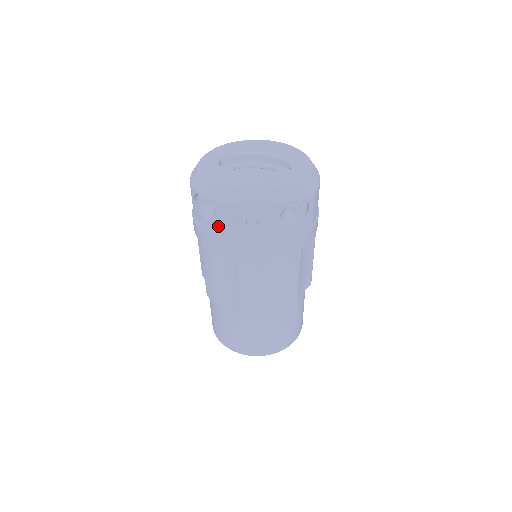
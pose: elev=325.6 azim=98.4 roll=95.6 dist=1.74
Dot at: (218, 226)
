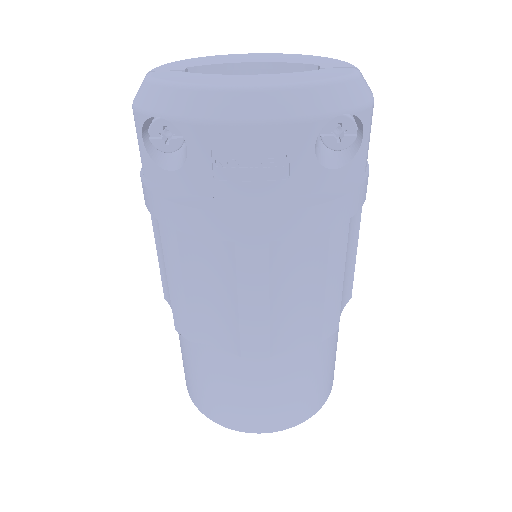
Dot at: (192, 181)
